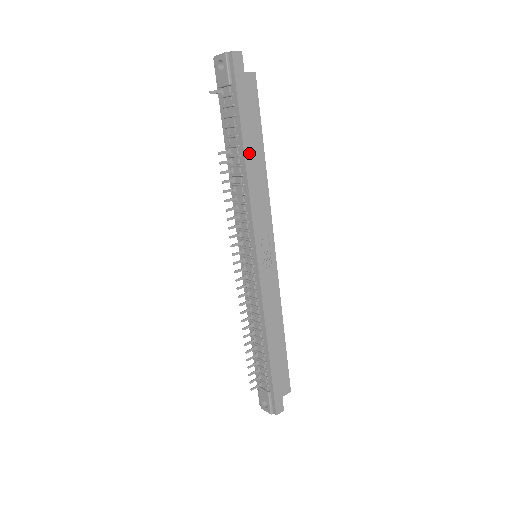
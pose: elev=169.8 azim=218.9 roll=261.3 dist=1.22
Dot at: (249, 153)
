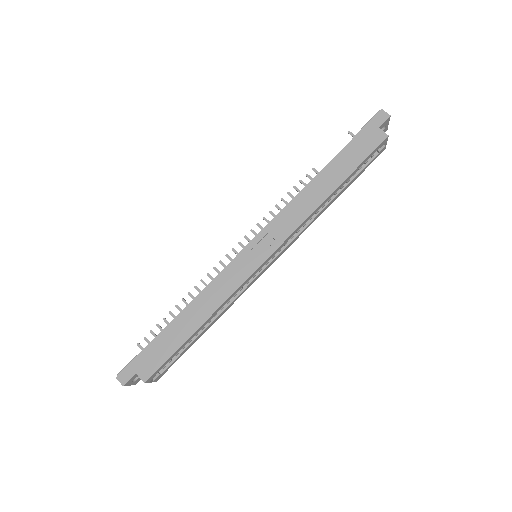
Dot at: (325, 175)
